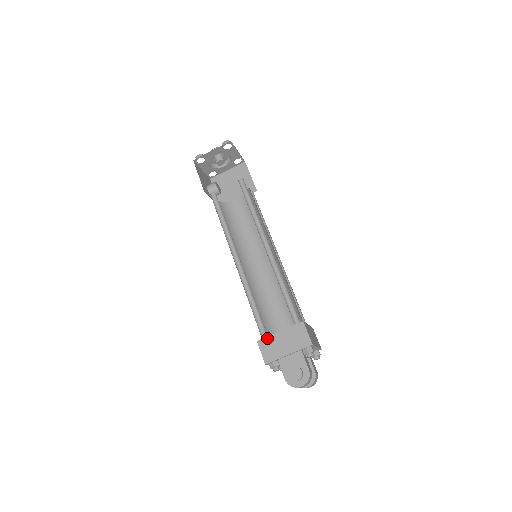
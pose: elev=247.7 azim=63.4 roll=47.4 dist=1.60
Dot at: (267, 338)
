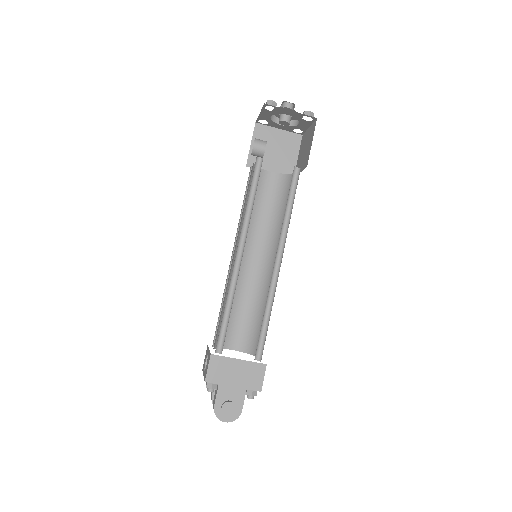
Dot at: (223, 358)
